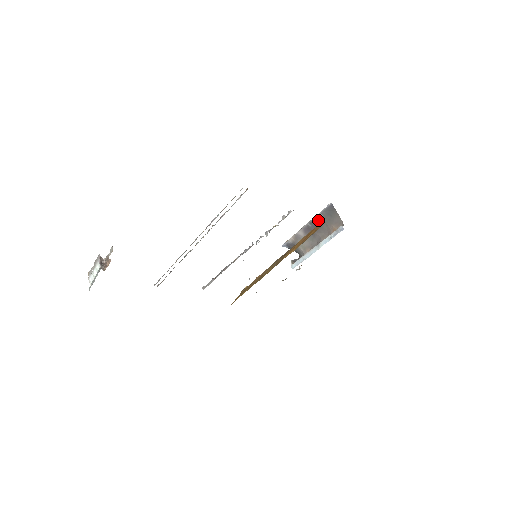
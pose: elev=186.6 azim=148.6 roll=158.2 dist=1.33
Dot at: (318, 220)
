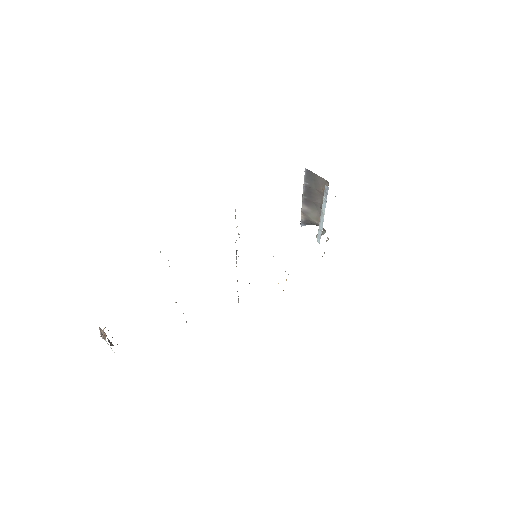
Dot at: (308, 189)
